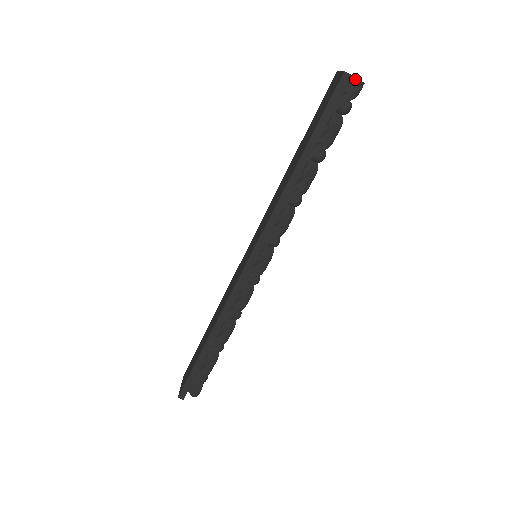
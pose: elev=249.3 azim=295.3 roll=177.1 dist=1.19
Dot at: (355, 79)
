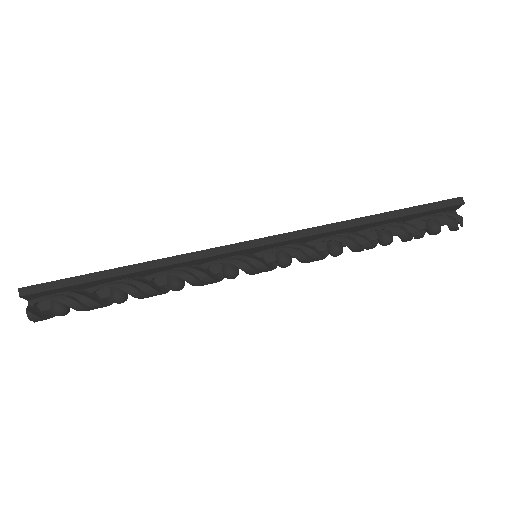
Dot at: occluded
